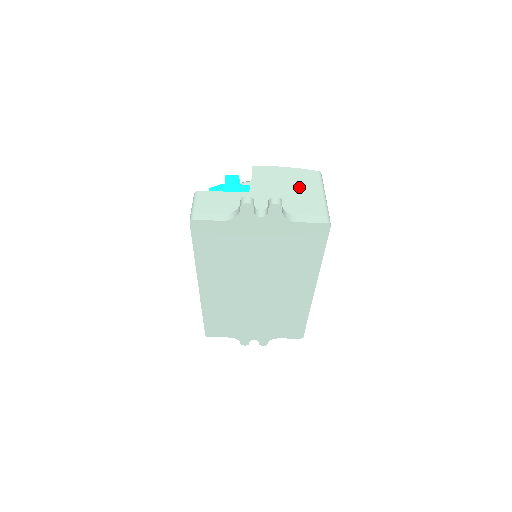
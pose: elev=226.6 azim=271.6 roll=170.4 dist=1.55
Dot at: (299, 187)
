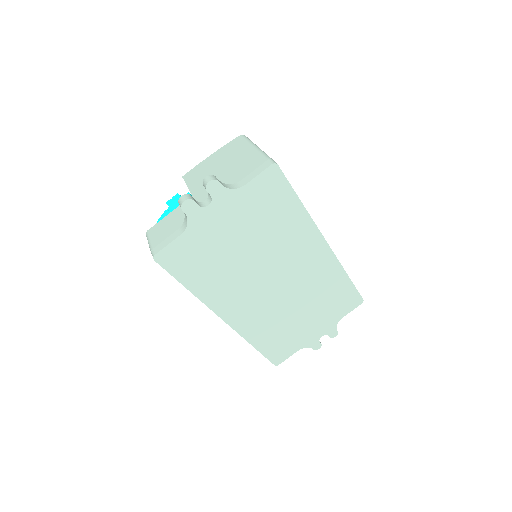
Dot at: (231, 159)
